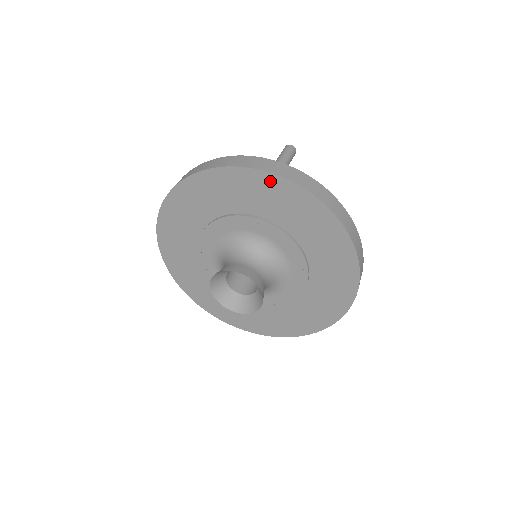
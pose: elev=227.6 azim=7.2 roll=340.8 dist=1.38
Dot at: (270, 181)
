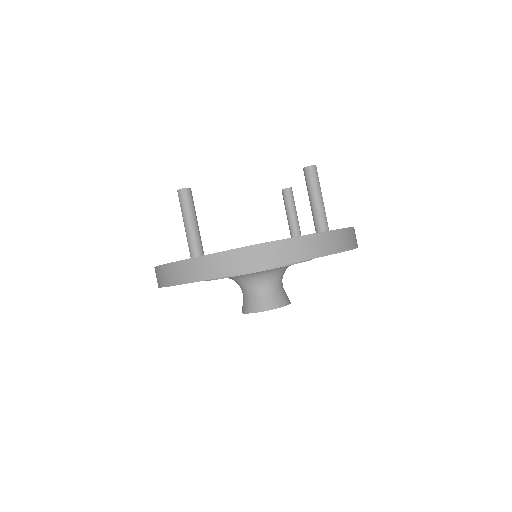
Dot at: occluded
